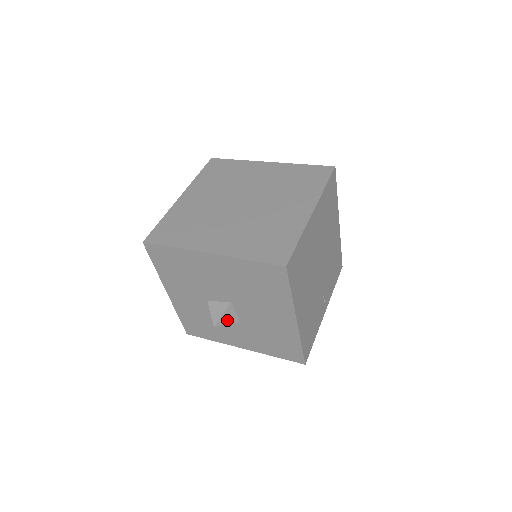
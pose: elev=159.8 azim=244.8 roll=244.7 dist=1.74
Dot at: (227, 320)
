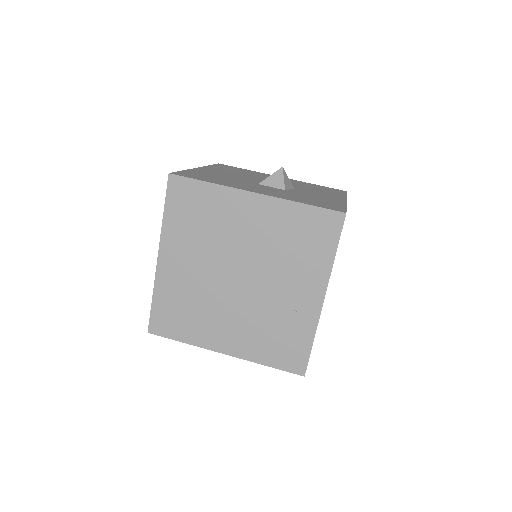
Dot at: occluded
